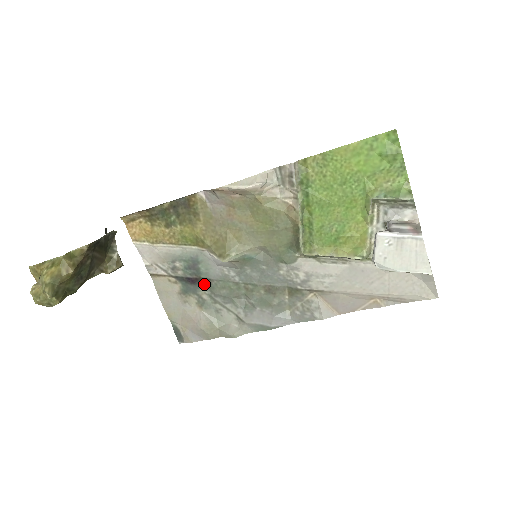
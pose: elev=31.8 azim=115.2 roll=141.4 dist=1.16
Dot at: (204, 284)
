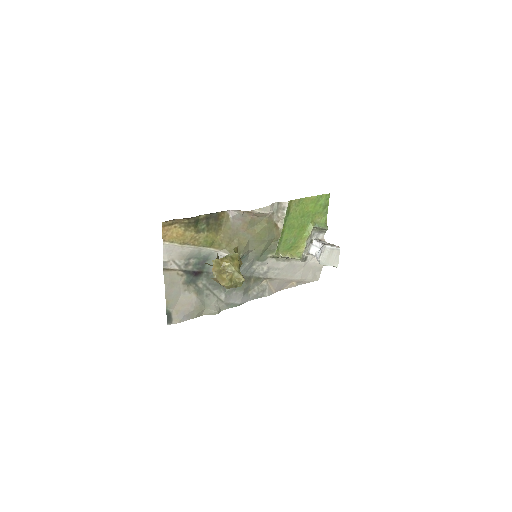
Dot at: (203, 276)
